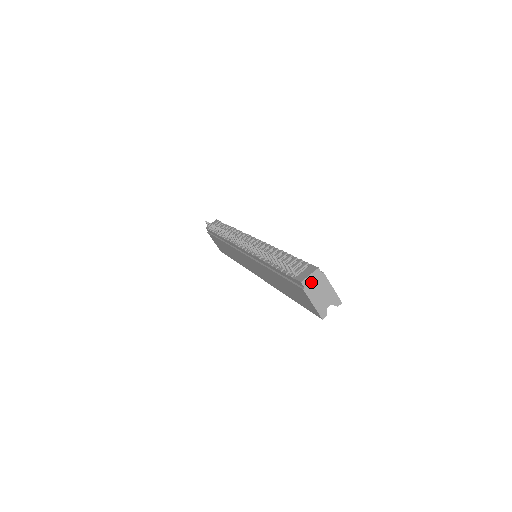
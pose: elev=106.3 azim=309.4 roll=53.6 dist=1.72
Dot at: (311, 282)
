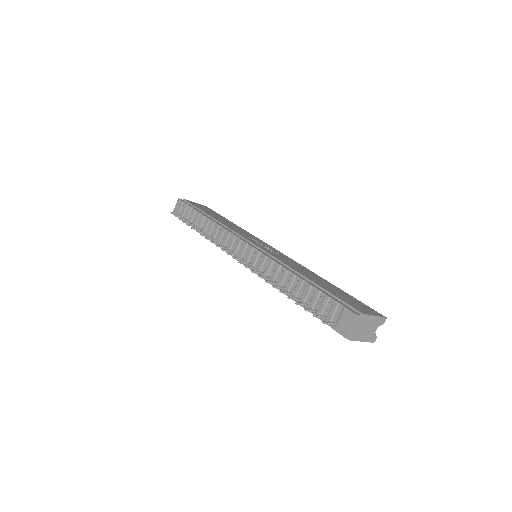
Dot at: (354, 329)
